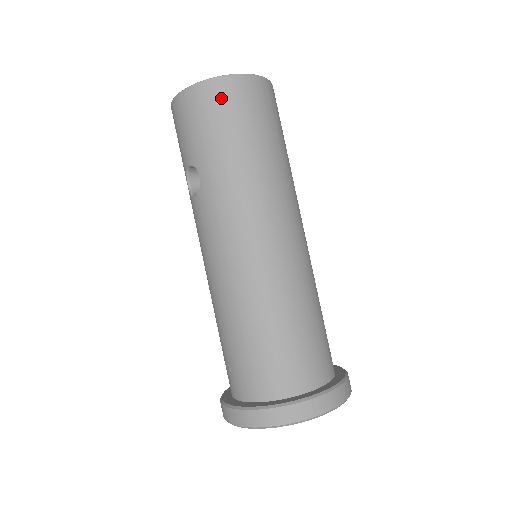
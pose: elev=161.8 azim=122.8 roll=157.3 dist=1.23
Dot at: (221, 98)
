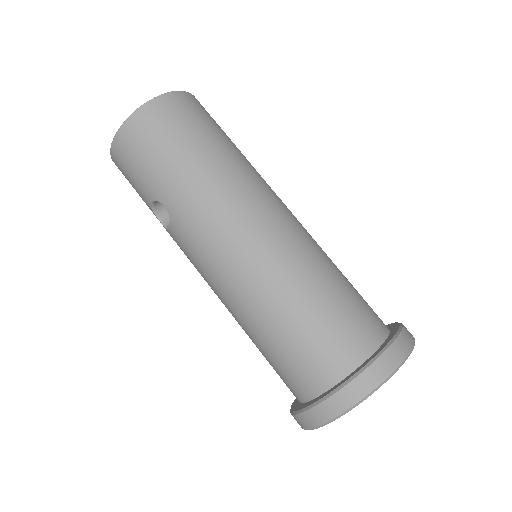
Dot at: (148, 126)
